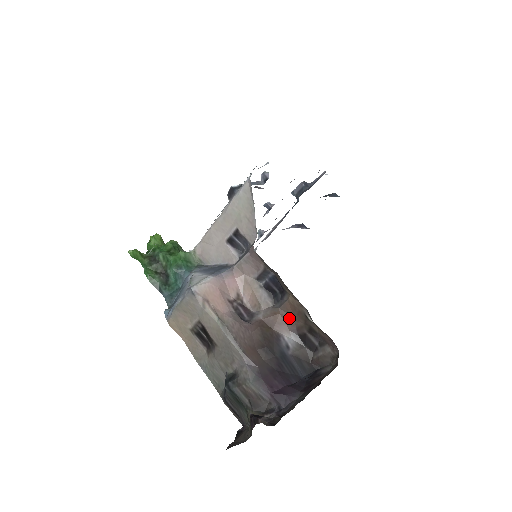
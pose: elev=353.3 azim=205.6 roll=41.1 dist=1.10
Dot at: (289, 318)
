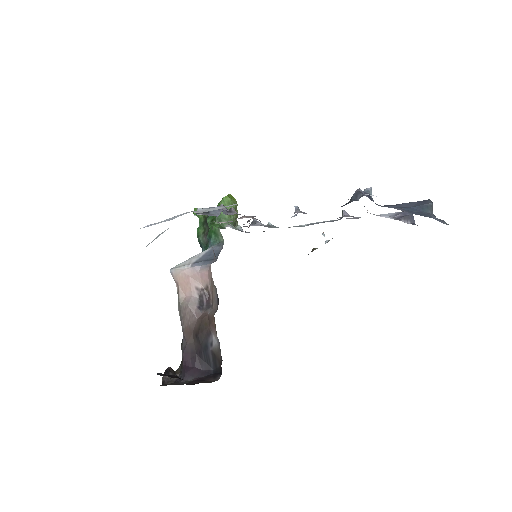
Dot at: occluded
